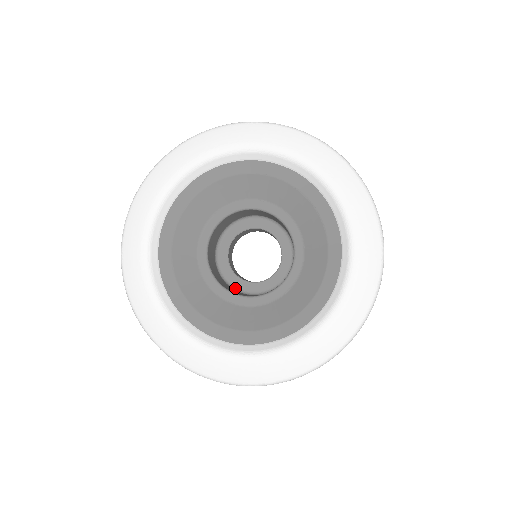
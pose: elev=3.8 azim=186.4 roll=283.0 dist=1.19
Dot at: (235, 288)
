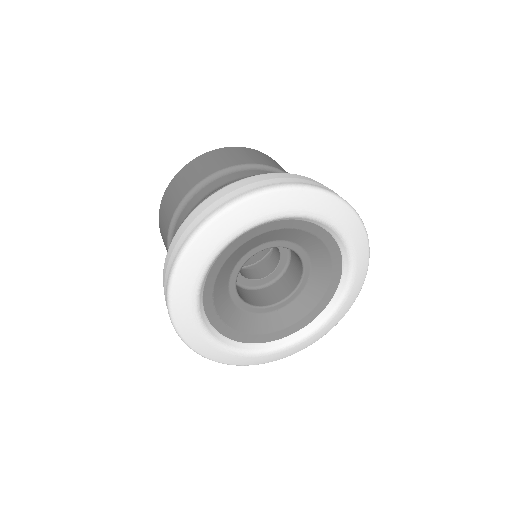
Dot at: (258, 287)
